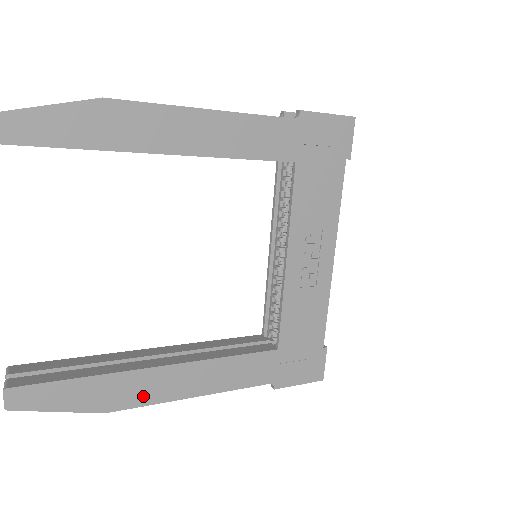
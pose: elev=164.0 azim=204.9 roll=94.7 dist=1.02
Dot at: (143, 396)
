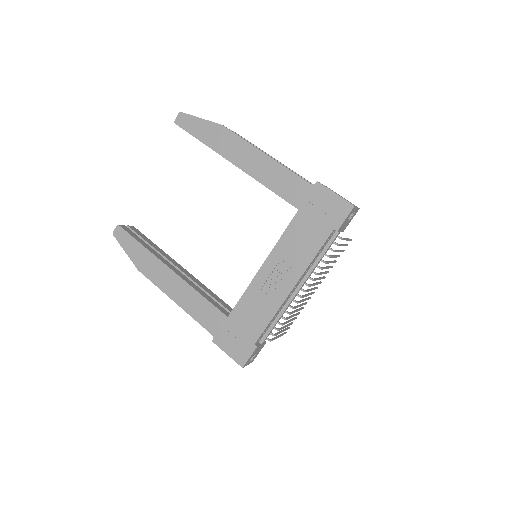
Dot at: (155, 277)
